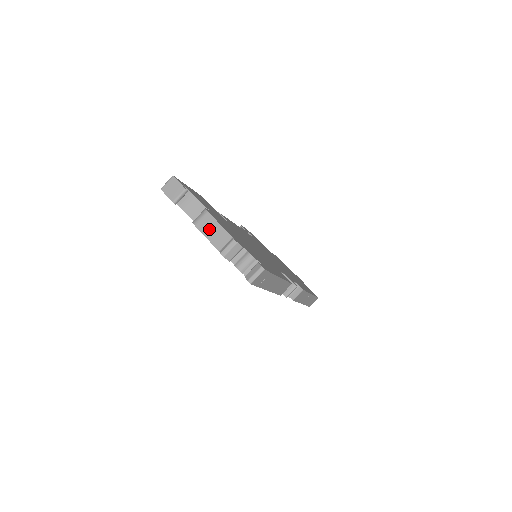
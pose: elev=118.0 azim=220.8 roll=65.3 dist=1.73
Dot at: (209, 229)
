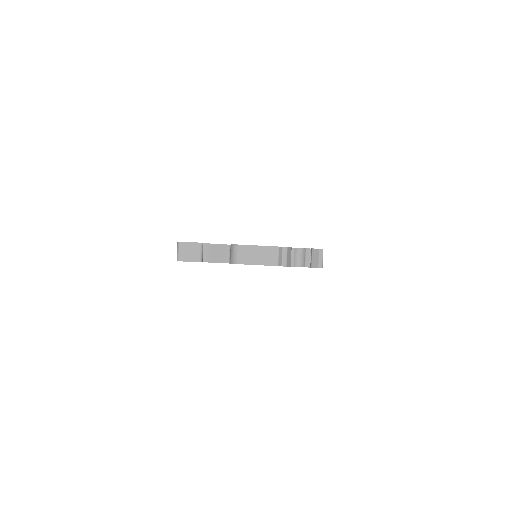
Dot at: (253, 257)
